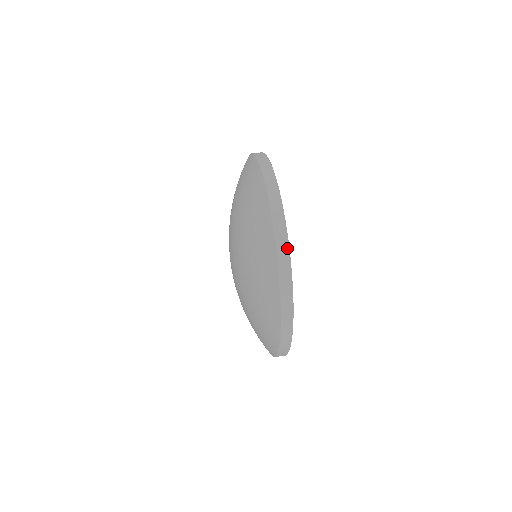
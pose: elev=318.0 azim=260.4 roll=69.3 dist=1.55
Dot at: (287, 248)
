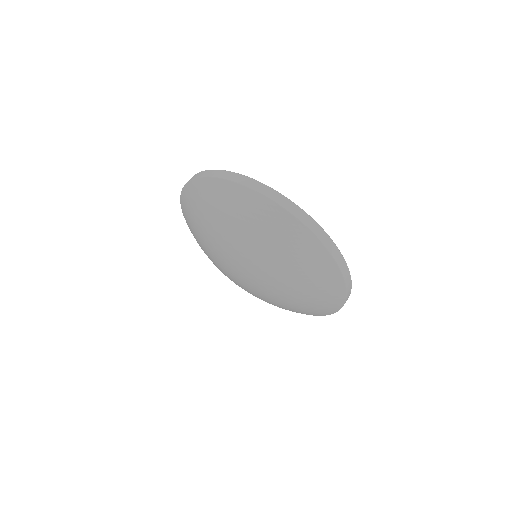
Dot at: (287, 200)
